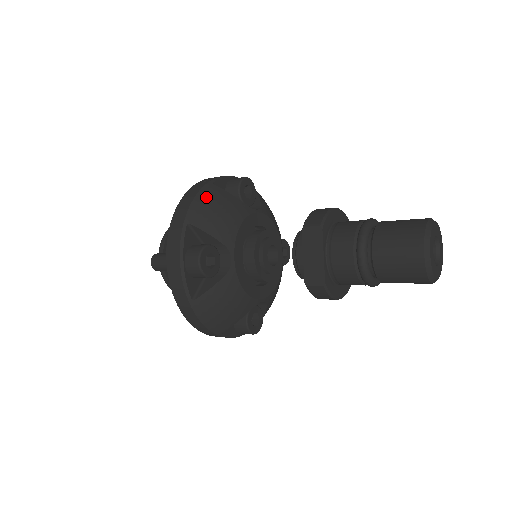
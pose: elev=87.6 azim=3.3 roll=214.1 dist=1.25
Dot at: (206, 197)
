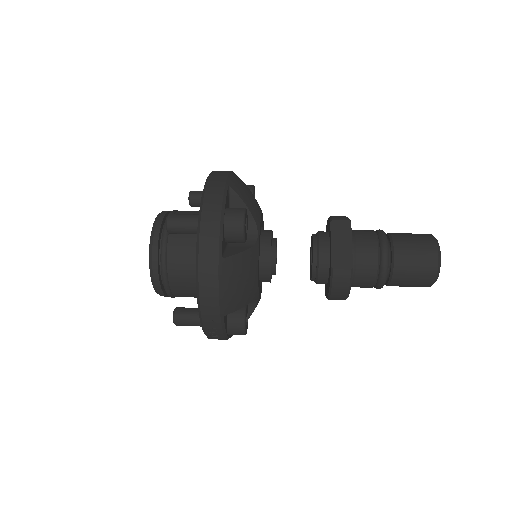
Dot at: (238, 178)
